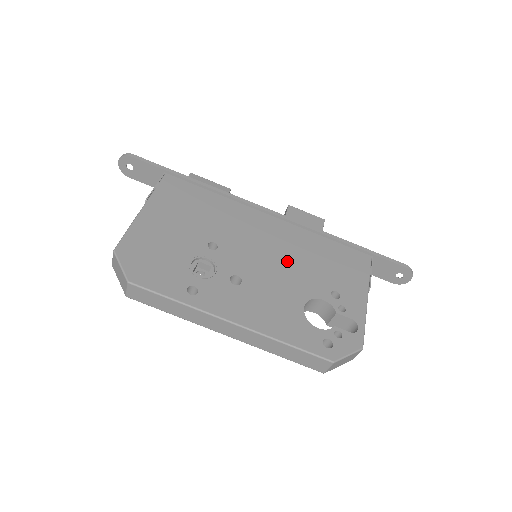
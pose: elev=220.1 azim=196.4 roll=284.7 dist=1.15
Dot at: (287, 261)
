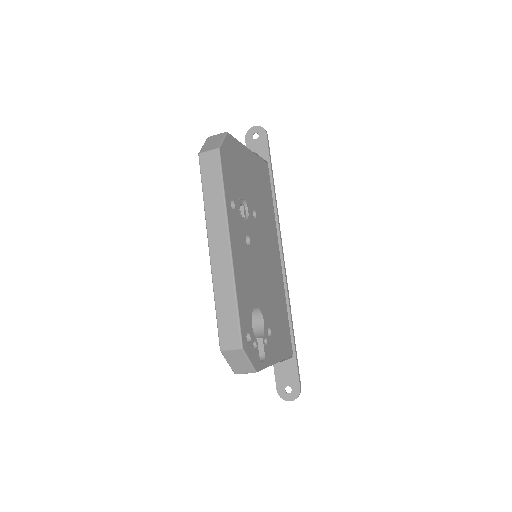
Dot at: (269, 281)
